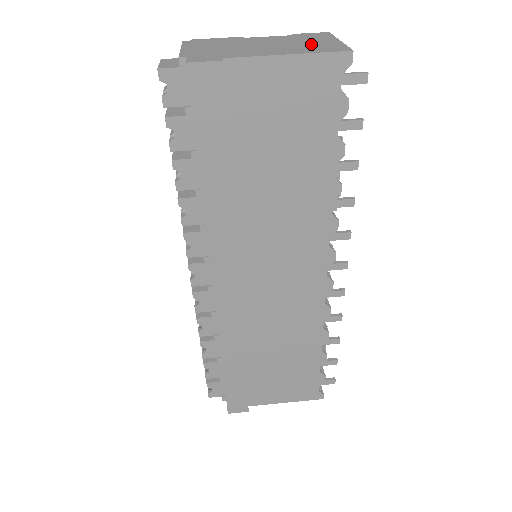
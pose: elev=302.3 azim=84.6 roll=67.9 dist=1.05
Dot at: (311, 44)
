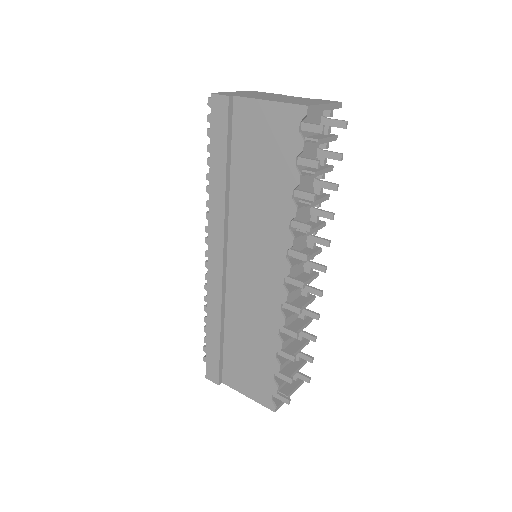
Dot at: (301, 101)
